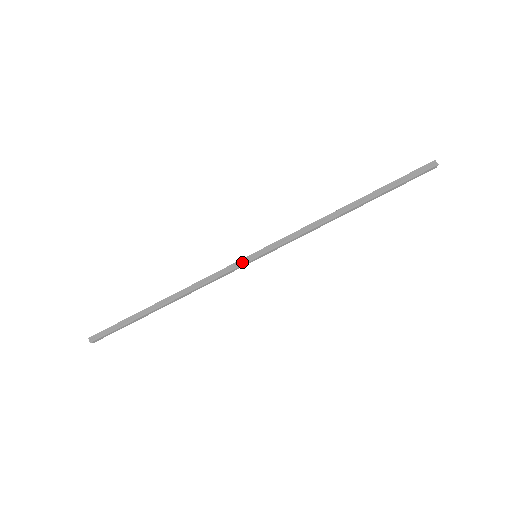
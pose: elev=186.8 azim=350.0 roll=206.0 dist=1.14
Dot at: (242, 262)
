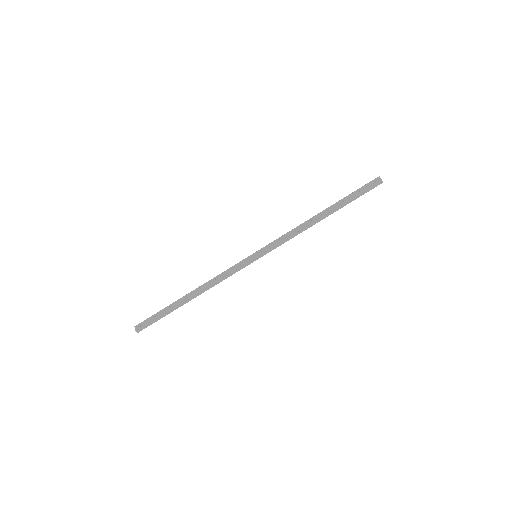
Dot at: (248, 264)
